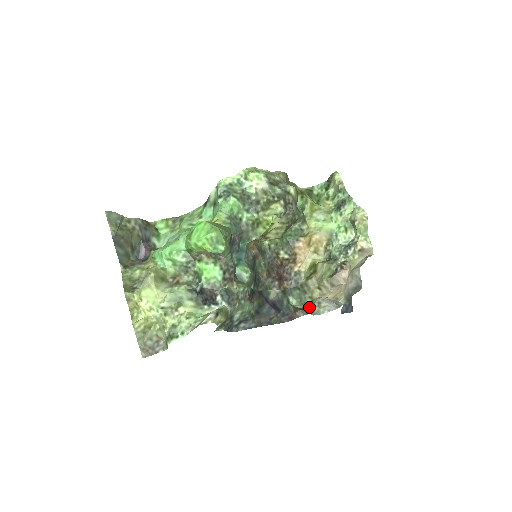
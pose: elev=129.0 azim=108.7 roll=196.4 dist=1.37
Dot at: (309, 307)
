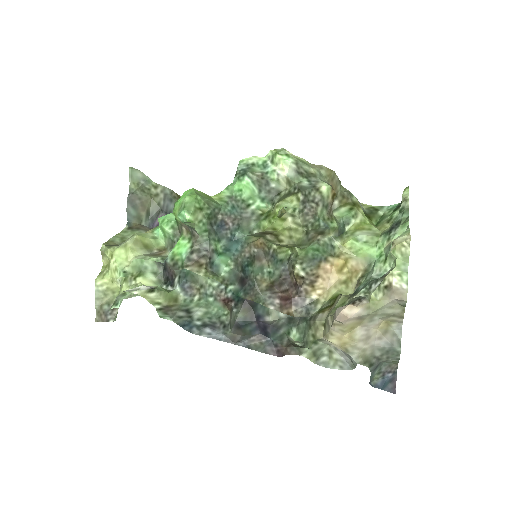
Dot at: (308, 348)
